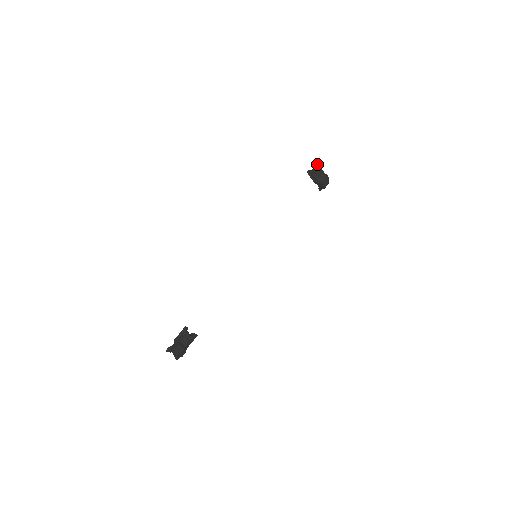
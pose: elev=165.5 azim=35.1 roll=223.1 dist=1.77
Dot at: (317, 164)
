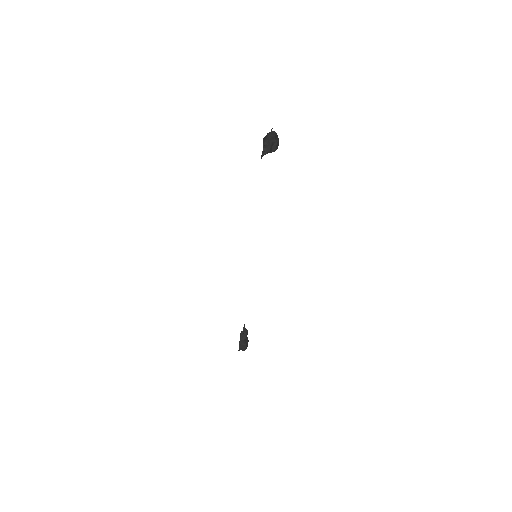
Dot at: (264, 139)
